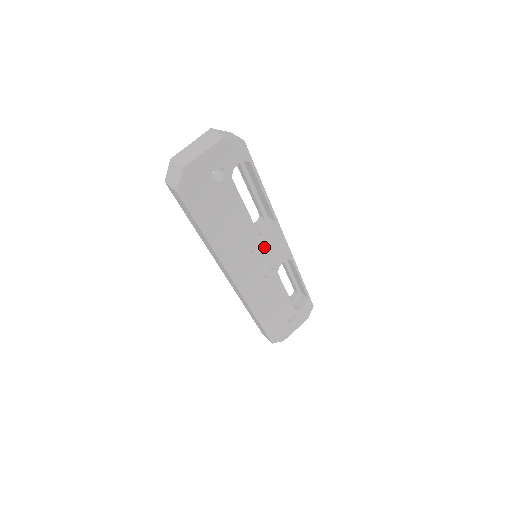
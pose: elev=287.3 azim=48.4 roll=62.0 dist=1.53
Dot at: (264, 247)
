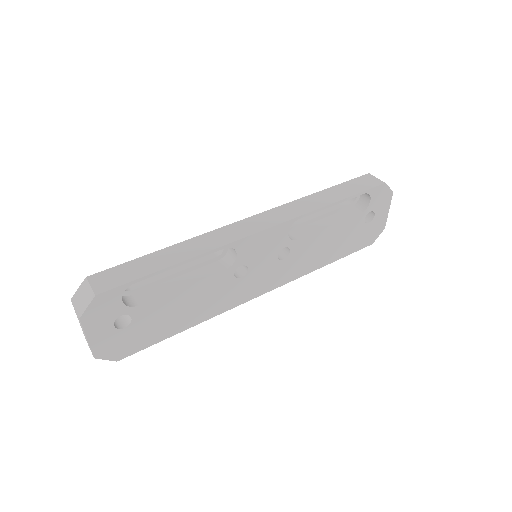
Dot at: (248, 261)
